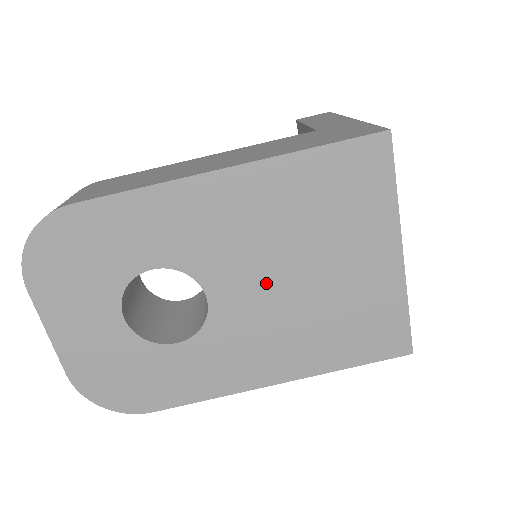
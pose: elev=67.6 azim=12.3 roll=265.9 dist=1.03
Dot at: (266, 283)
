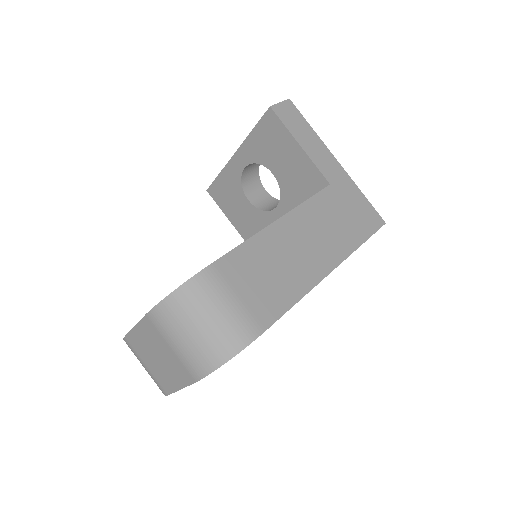
Dot at: occluded
